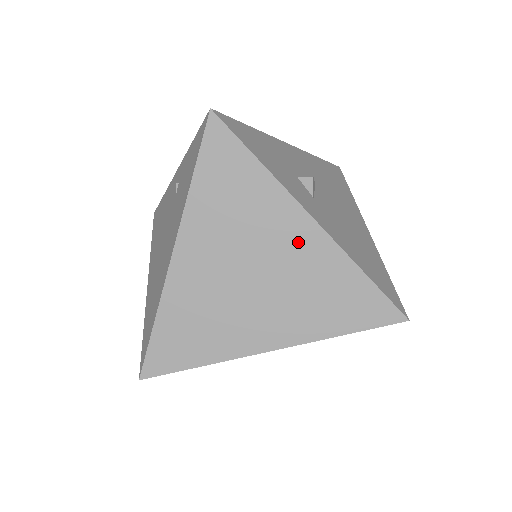
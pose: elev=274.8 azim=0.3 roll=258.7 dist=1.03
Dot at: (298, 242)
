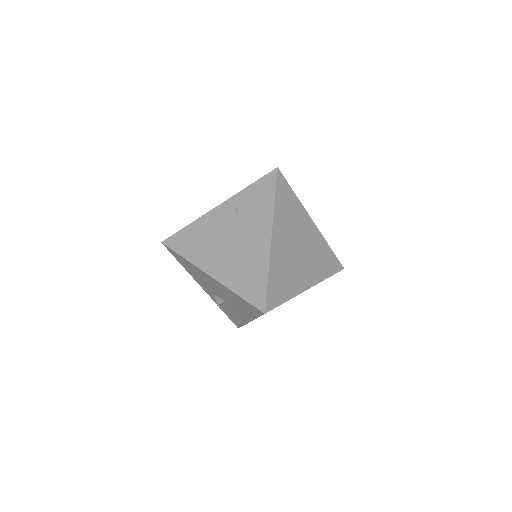
Dot at: (311, 233)
